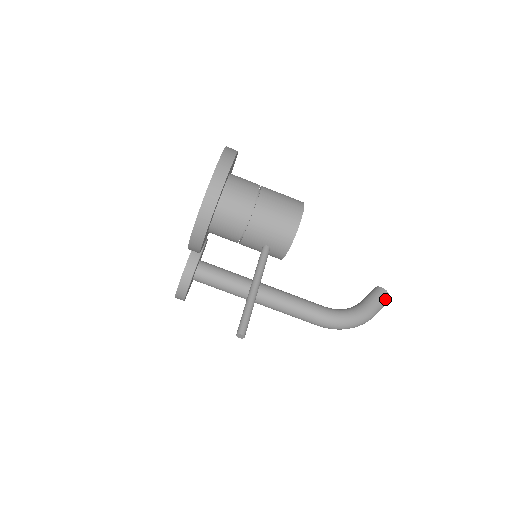
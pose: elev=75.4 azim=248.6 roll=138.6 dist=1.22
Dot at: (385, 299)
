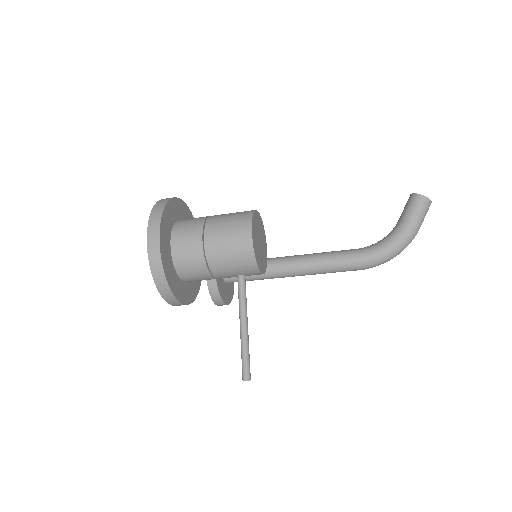
Dot at: (424, 206)
